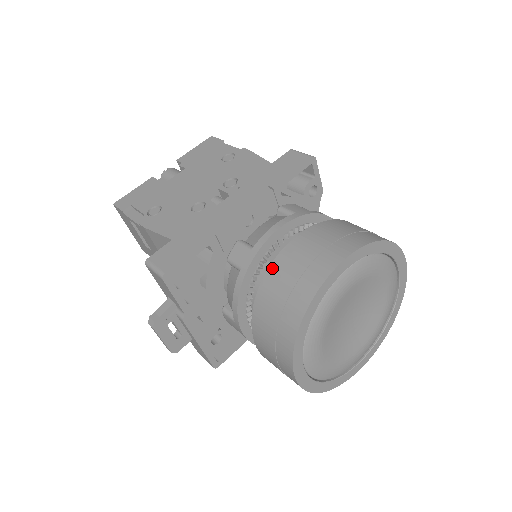
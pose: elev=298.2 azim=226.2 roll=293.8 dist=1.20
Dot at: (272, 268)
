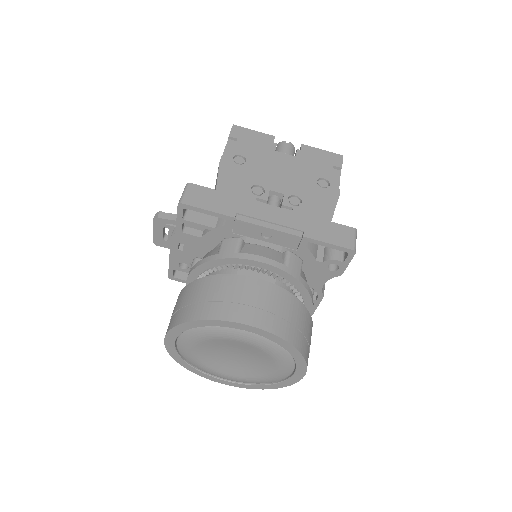
Dot at: (223, 277)
